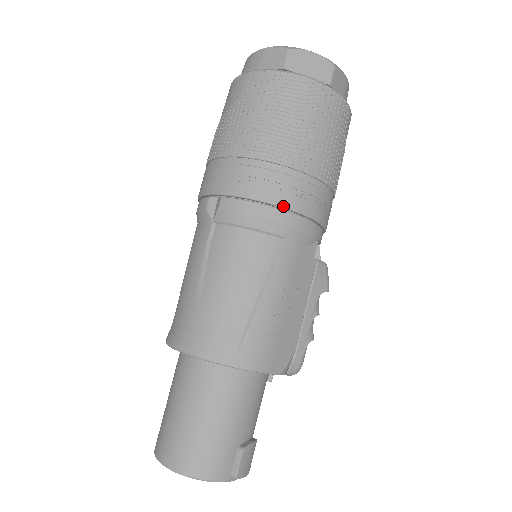
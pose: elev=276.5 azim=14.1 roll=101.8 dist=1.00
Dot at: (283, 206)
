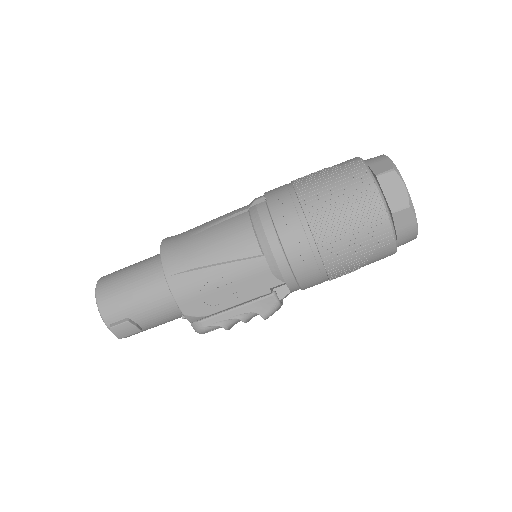
Dot at: (280, 238)
